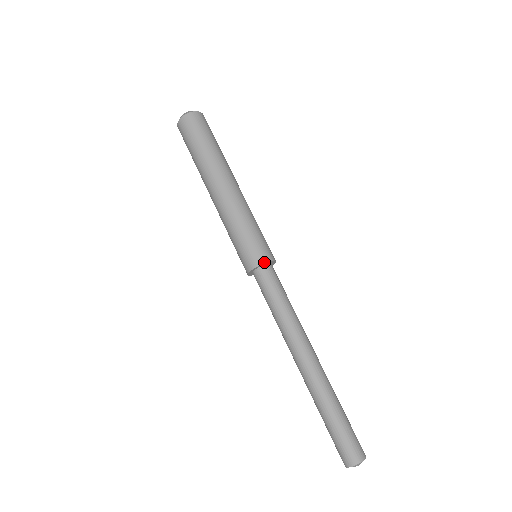
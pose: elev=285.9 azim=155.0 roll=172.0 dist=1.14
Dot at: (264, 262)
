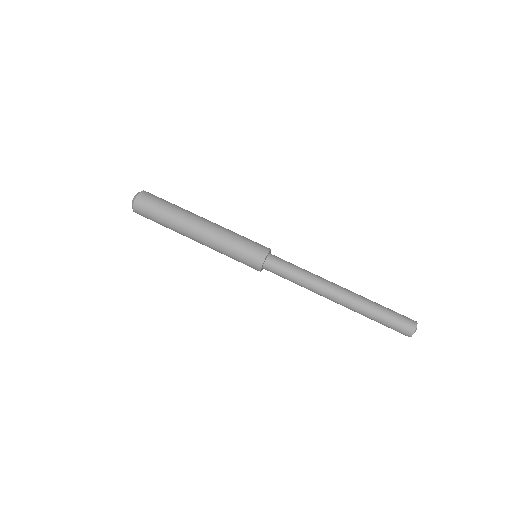
Dot at: (270, 249)
